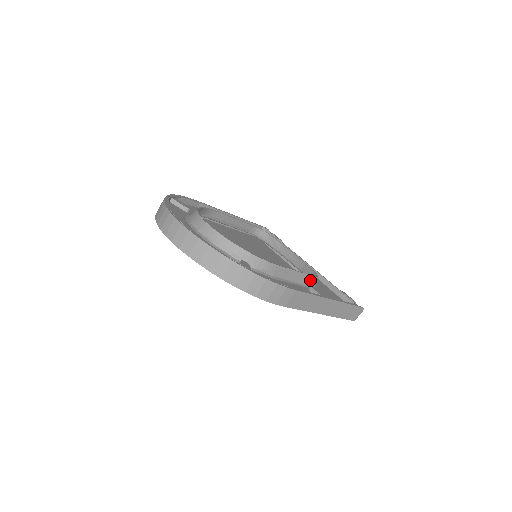
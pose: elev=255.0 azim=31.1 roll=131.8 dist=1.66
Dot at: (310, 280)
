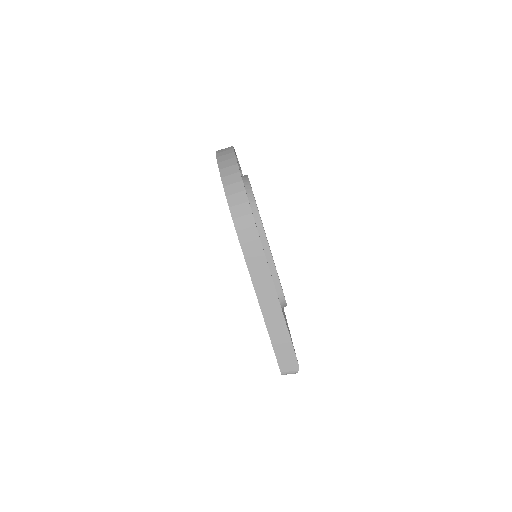
Dot at: (277, 290)
